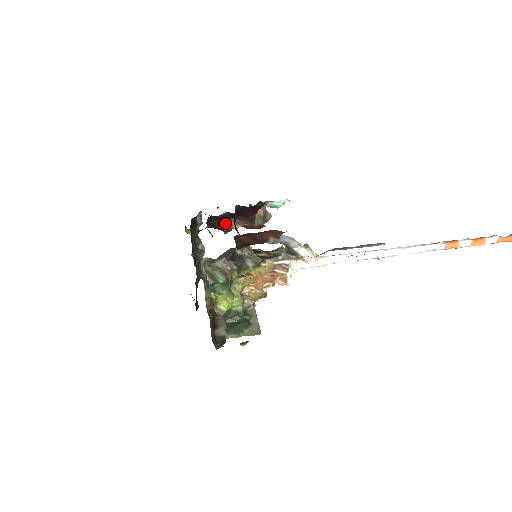
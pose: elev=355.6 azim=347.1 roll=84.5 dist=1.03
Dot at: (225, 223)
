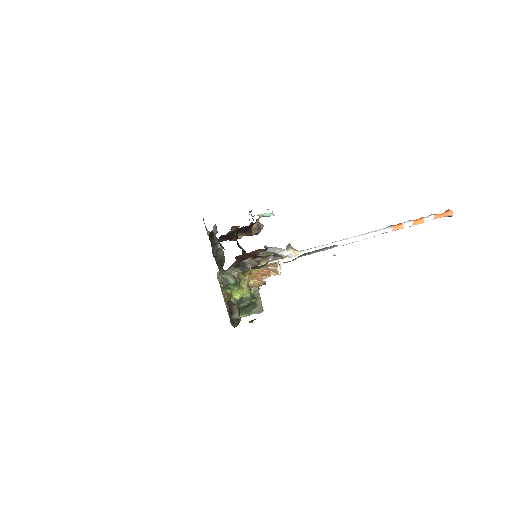
Dot at: (231, 237)
